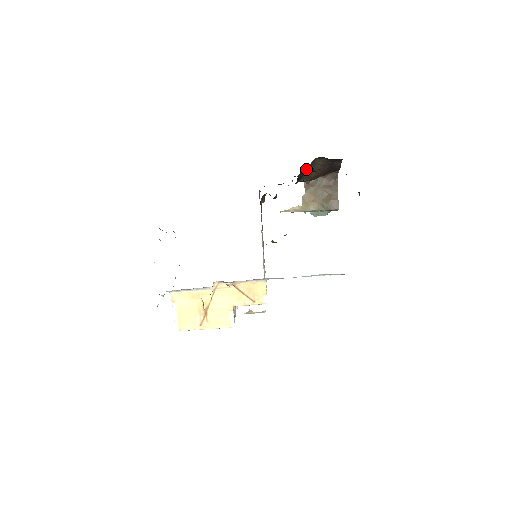
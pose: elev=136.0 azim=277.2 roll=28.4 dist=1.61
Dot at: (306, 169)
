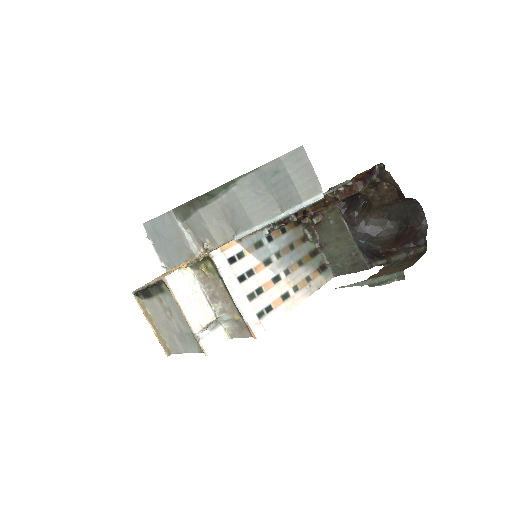
Dot at: (365, 211)
